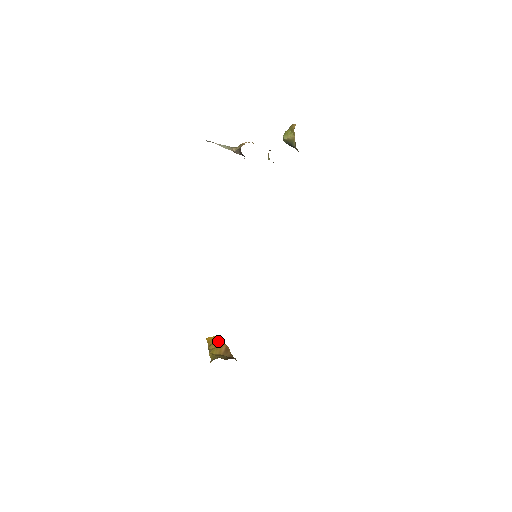
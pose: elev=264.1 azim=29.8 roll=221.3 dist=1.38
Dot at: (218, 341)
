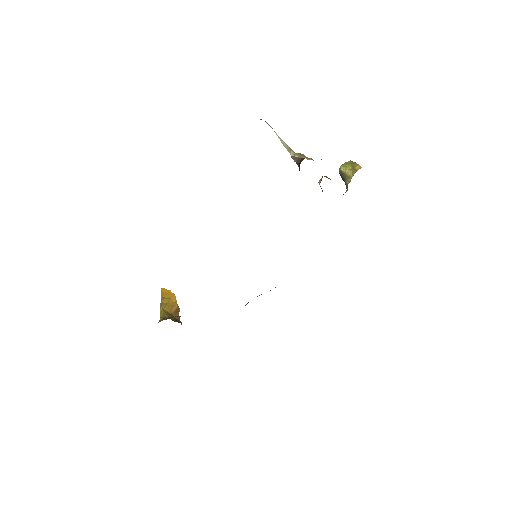
Dot at: (172, 298)
